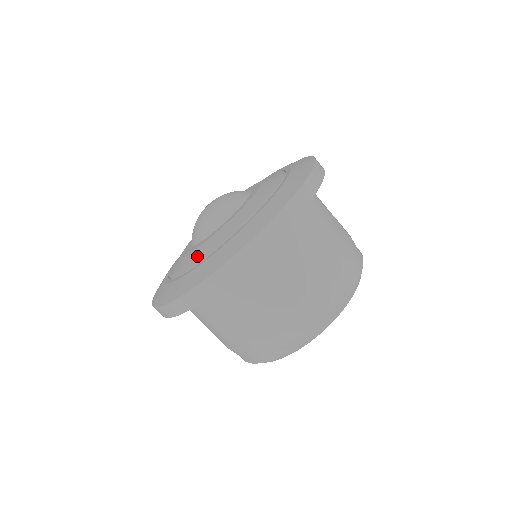
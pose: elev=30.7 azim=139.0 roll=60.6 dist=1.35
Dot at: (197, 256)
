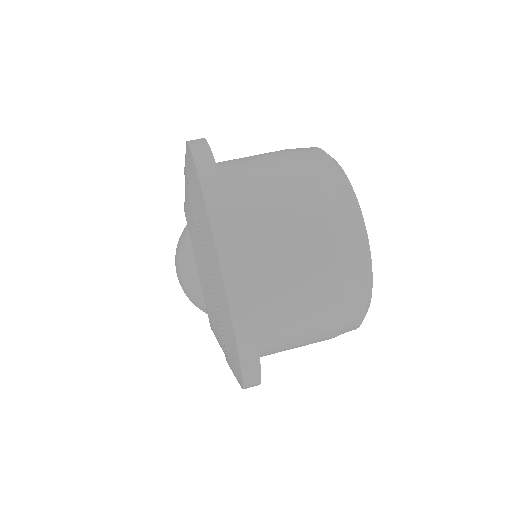
Dot at: (214, 324)
